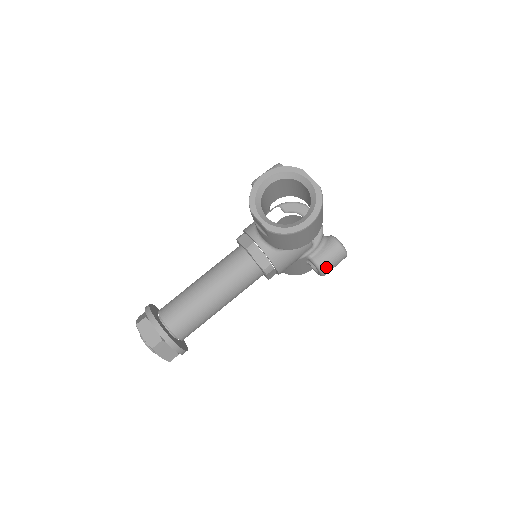
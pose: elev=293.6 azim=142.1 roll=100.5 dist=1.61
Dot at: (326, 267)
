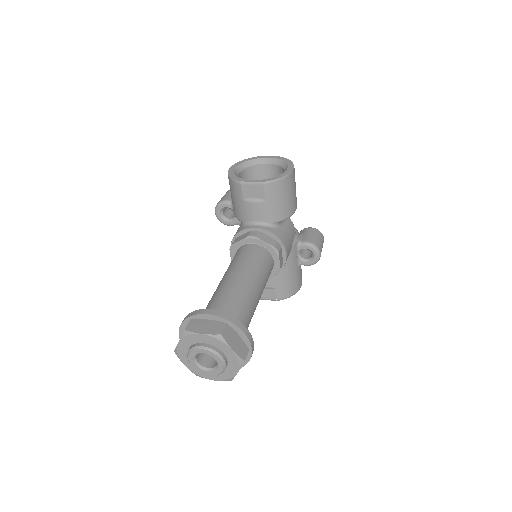
Dot at: (317, 244)
